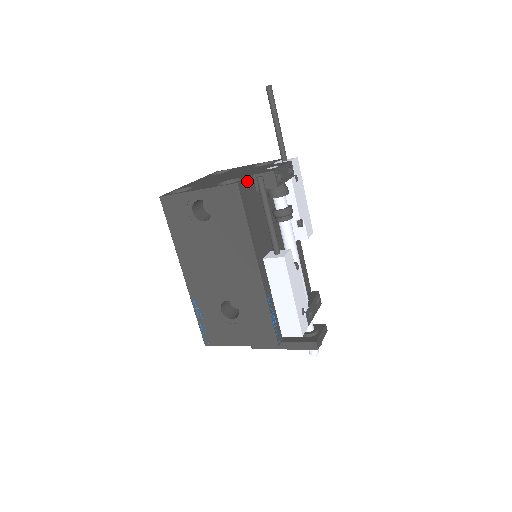
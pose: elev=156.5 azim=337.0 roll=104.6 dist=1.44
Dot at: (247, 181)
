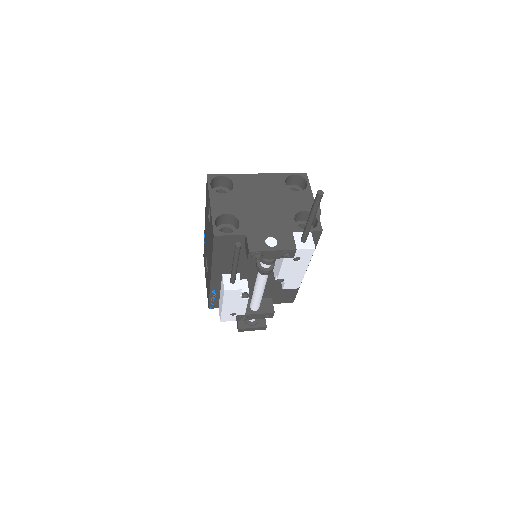
Dot at: (233, 236)
